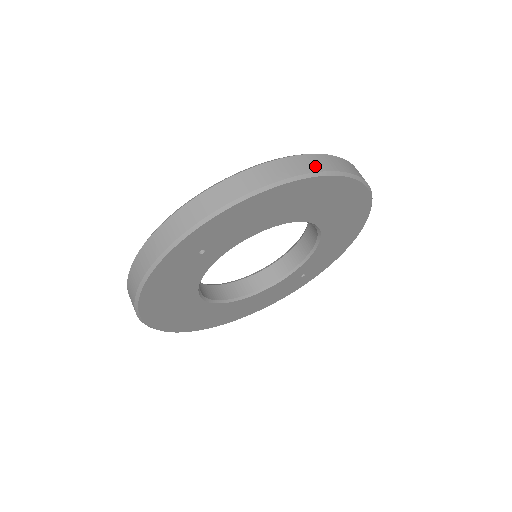
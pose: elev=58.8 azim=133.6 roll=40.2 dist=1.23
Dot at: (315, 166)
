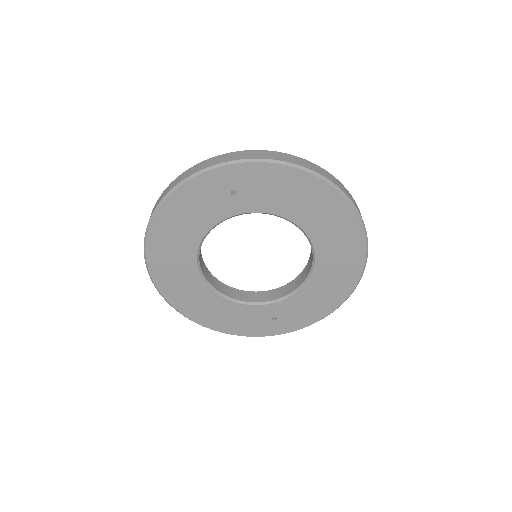
Dot at: (343, 189)
